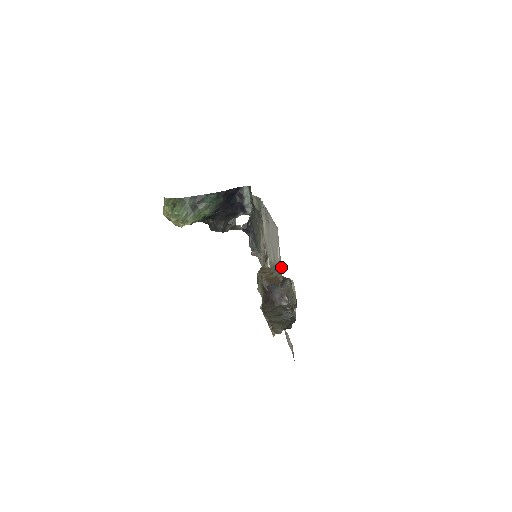
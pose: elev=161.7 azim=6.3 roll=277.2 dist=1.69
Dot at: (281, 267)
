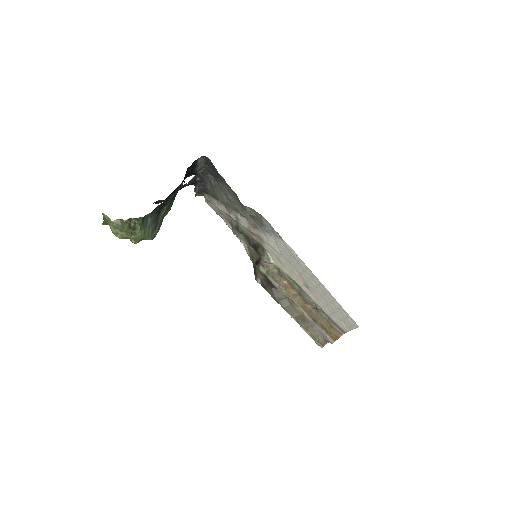
Dot at: occluded
